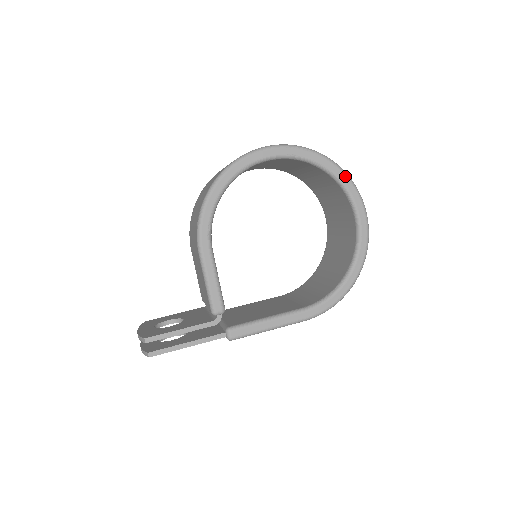
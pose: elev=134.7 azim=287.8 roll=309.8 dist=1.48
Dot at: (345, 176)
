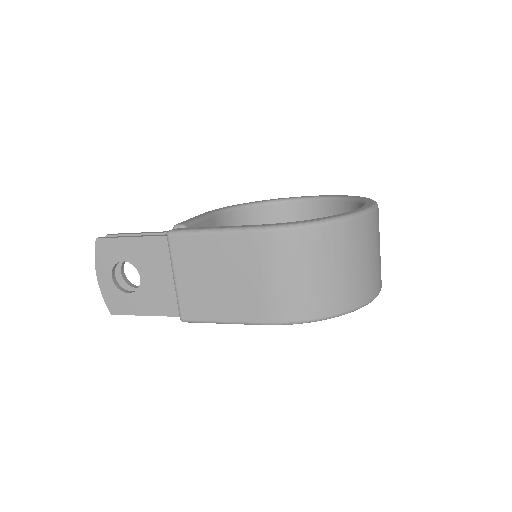
Dot at: (362, 197)
